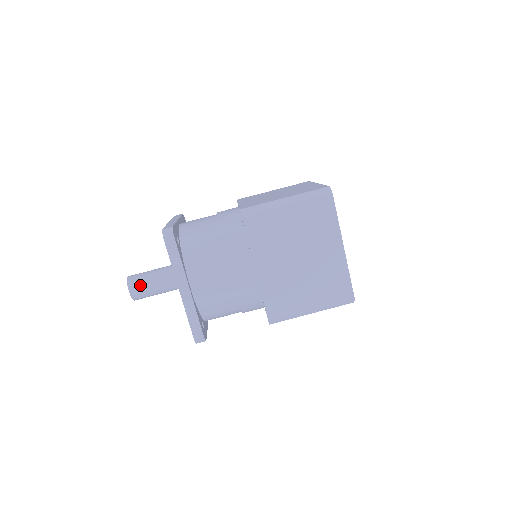
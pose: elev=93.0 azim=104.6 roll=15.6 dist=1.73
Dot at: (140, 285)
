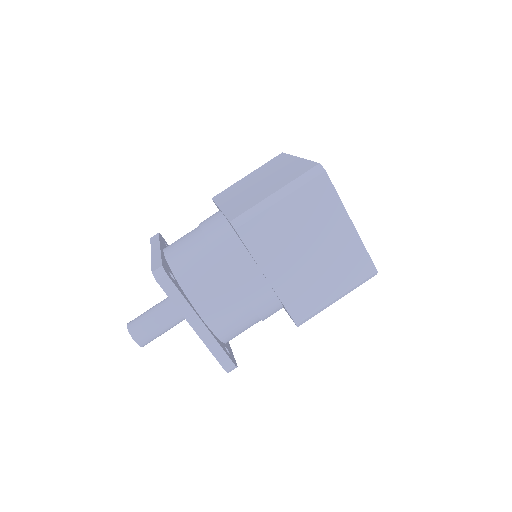
Dot at: (144, 331)
